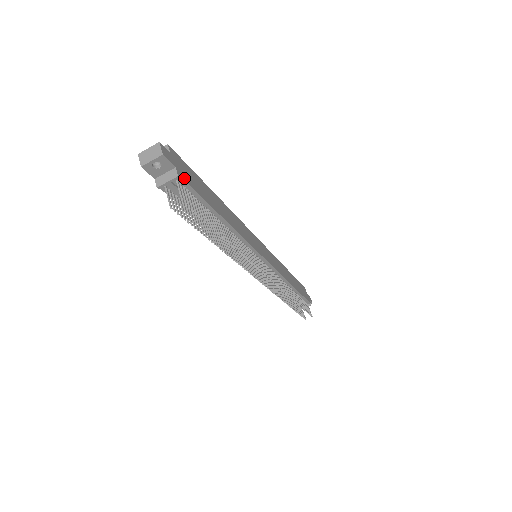
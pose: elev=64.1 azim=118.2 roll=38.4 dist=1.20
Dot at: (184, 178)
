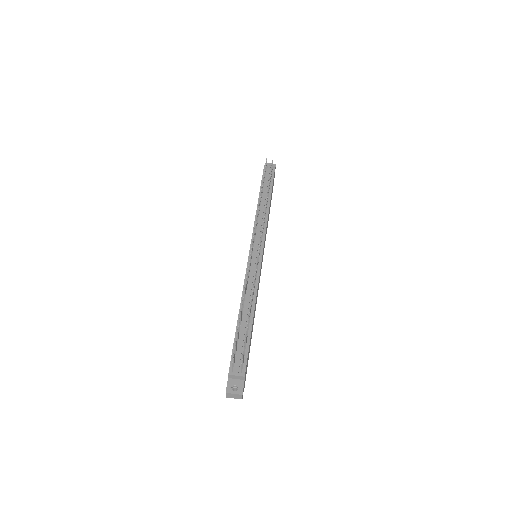
Dot at: (274, 173)
